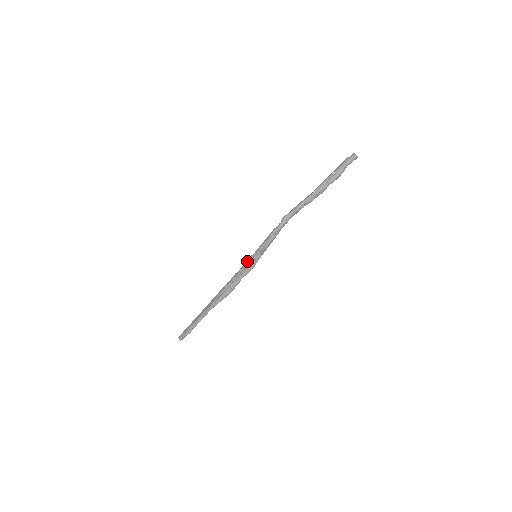
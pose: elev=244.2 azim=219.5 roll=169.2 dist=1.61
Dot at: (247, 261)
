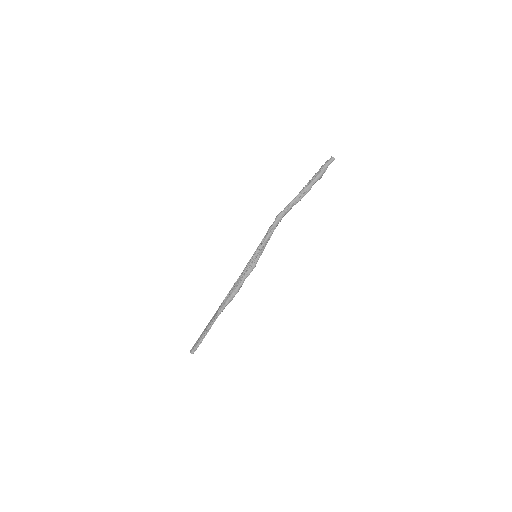
Dot at: (248, 262)
